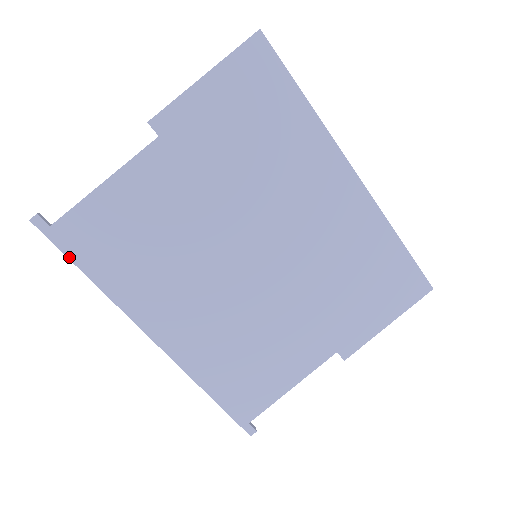
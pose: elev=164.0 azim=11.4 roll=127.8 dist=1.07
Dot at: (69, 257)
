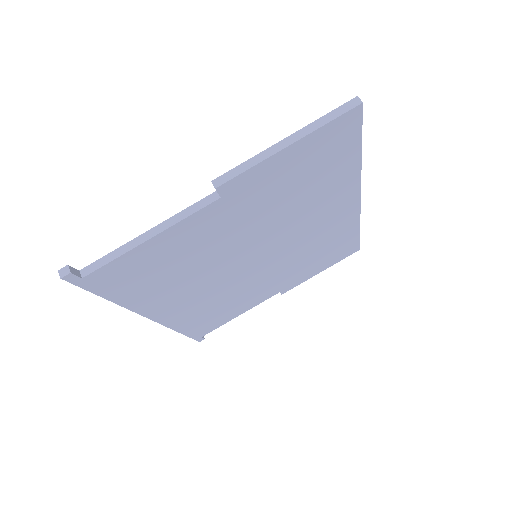
Dot at: (95, 293)
